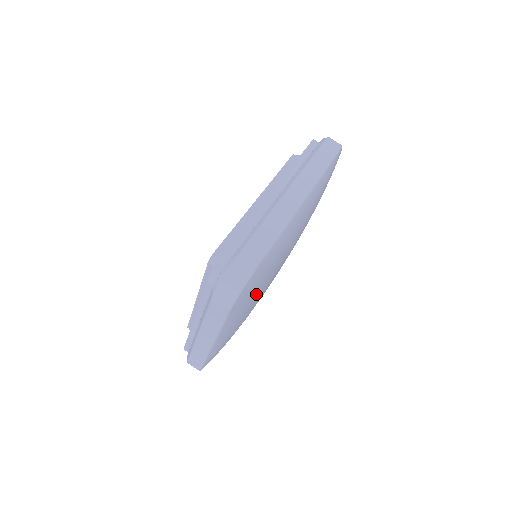
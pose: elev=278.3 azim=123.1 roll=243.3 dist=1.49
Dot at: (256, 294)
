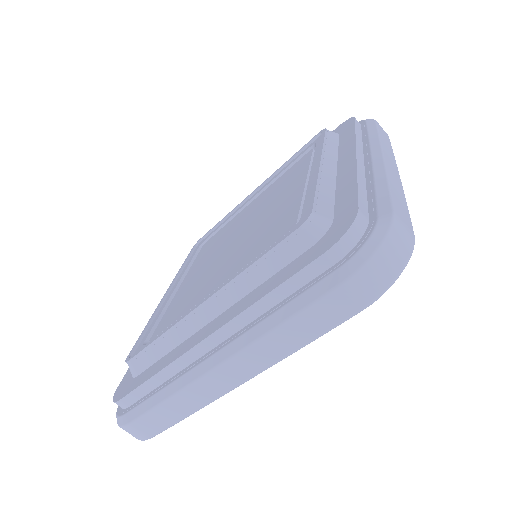
Dot at: occluded
